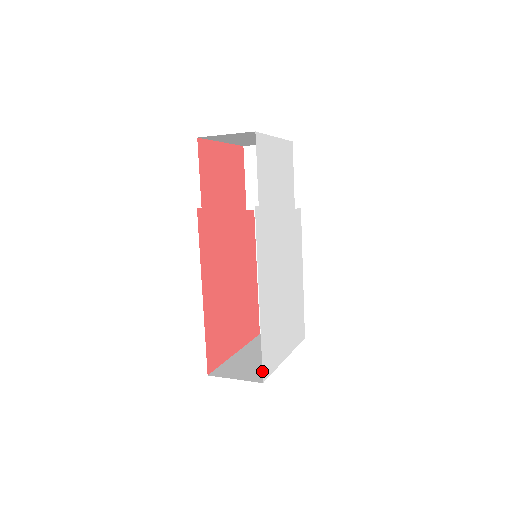
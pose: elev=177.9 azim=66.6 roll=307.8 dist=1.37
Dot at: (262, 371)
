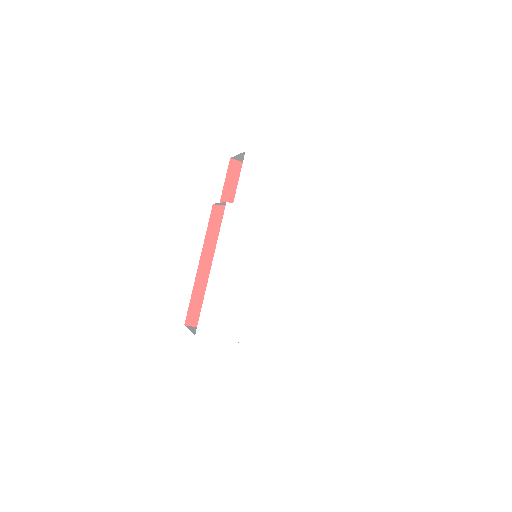
Dot at: (197, 326)
